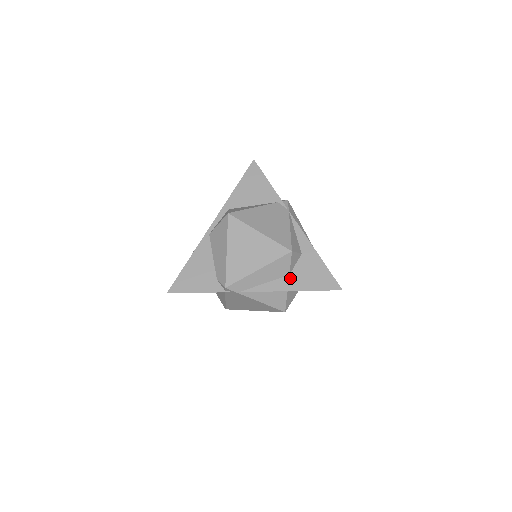
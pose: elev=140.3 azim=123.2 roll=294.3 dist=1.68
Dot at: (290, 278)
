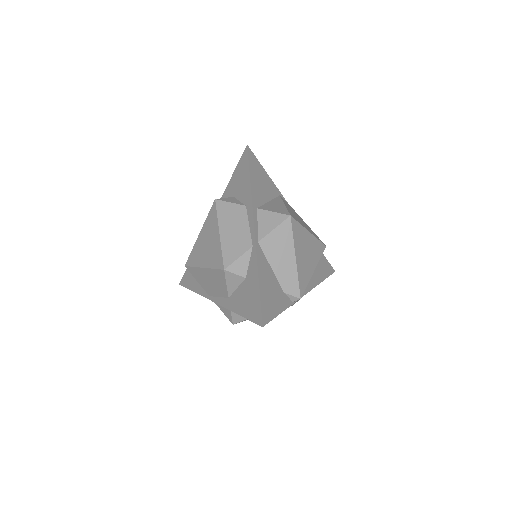
Dot at: (315, 272)
